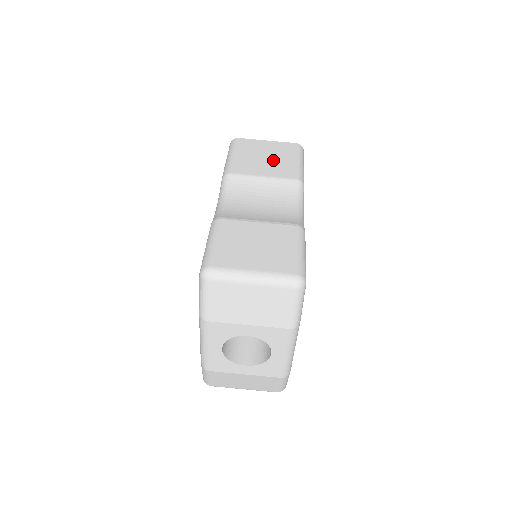
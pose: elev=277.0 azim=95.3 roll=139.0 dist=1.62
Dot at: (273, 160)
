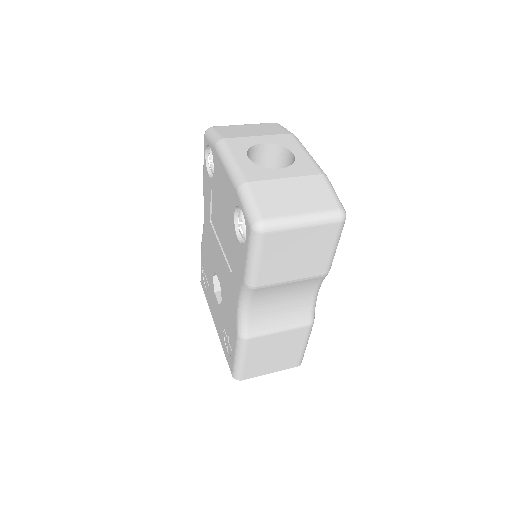
Dot at: occluded
